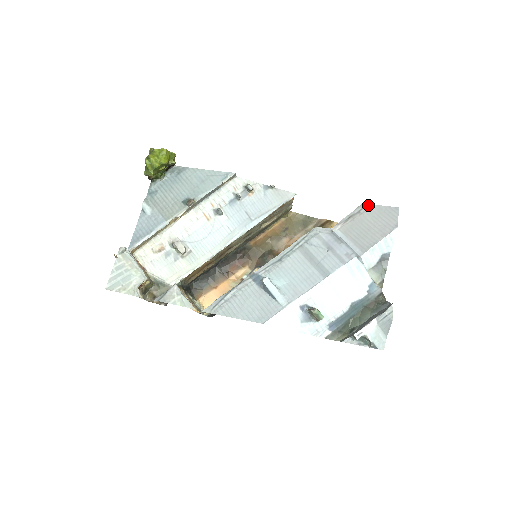
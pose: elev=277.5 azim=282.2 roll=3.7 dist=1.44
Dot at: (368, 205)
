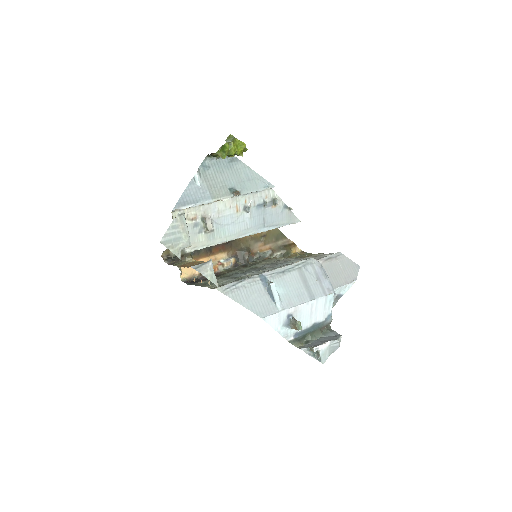
Dot at: (343, 255)
